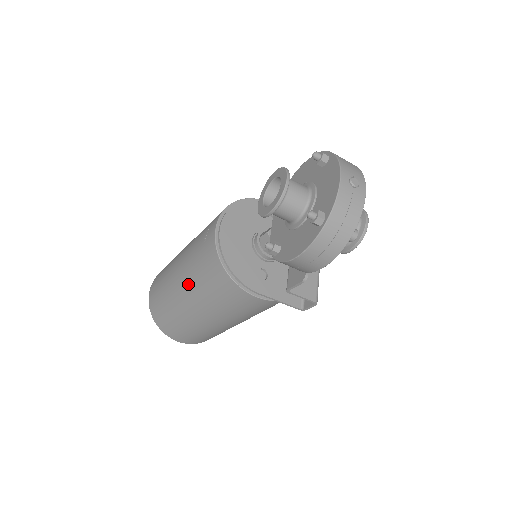
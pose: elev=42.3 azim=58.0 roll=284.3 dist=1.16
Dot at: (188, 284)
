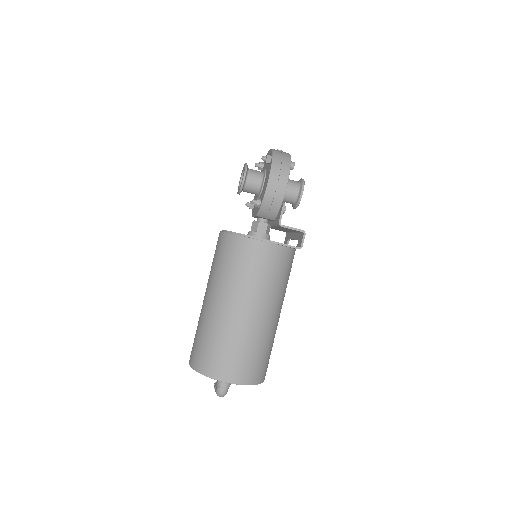
Dot at: (216, 286)
